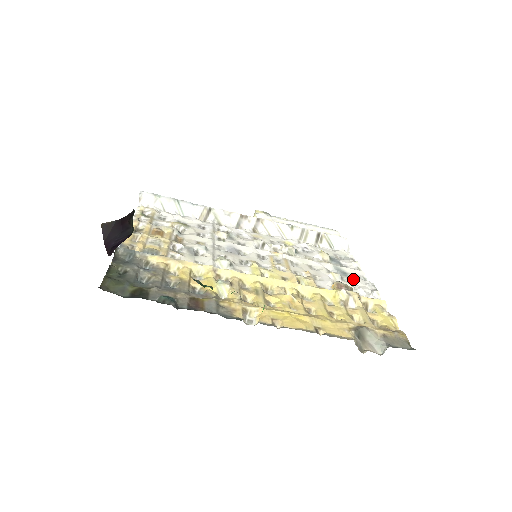
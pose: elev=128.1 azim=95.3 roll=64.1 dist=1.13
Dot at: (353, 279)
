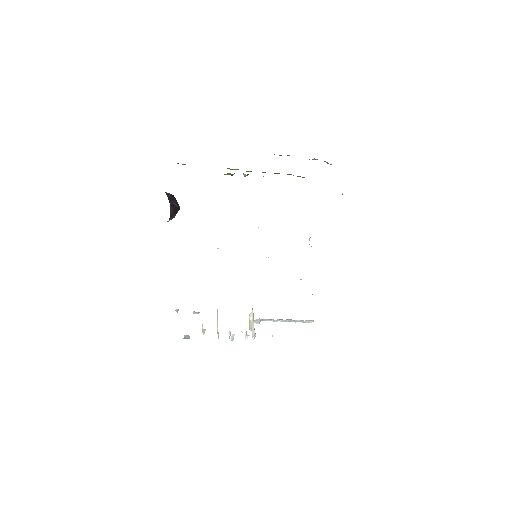
Dot at: occluded
